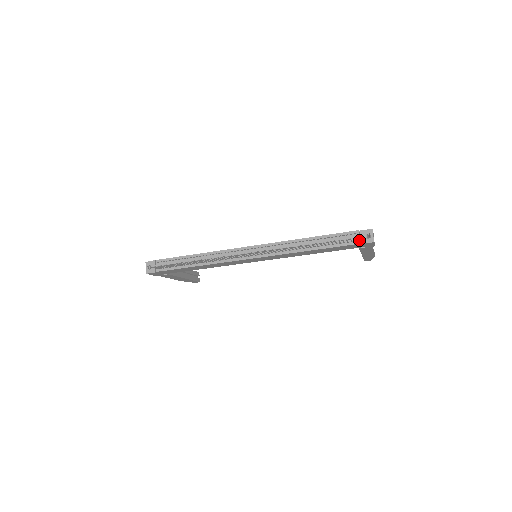
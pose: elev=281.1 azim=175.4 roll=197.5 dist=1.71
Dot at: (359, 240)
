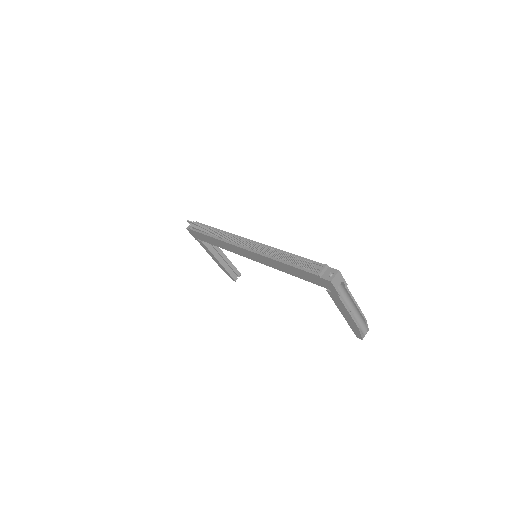
Dot at: (320, 272)
